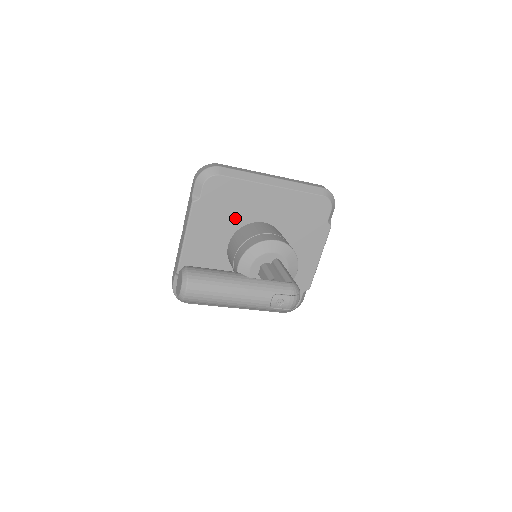
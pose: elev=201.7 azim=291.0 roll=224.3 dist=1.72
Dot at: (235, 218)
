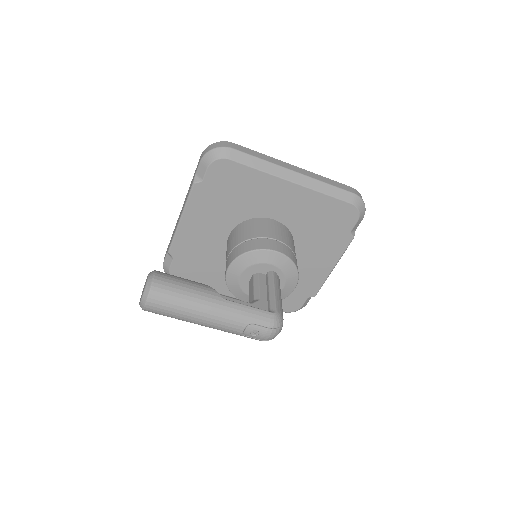
Dot at: (241, 209)
